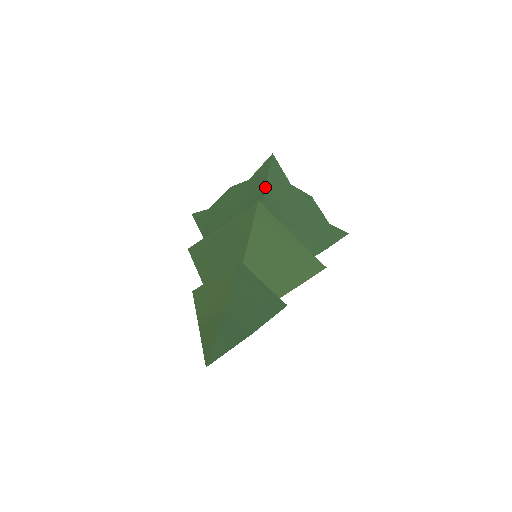
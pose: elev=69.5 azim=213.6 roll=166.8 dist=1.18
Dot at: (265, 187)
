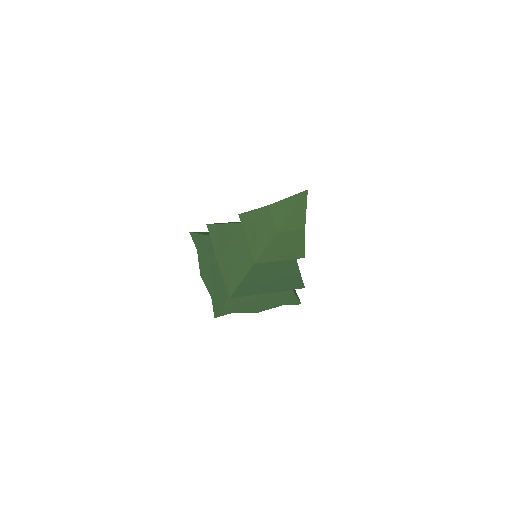
Dot at: occluded
